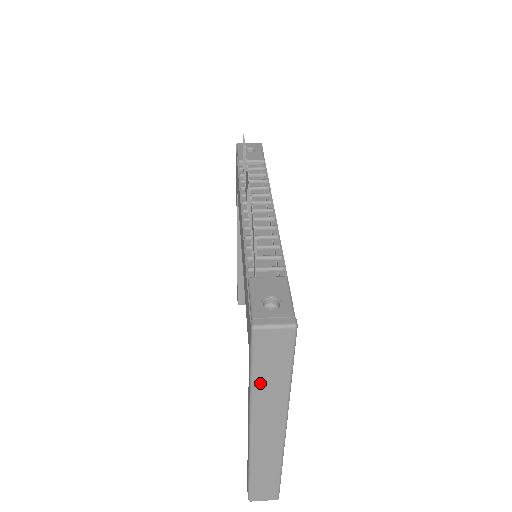
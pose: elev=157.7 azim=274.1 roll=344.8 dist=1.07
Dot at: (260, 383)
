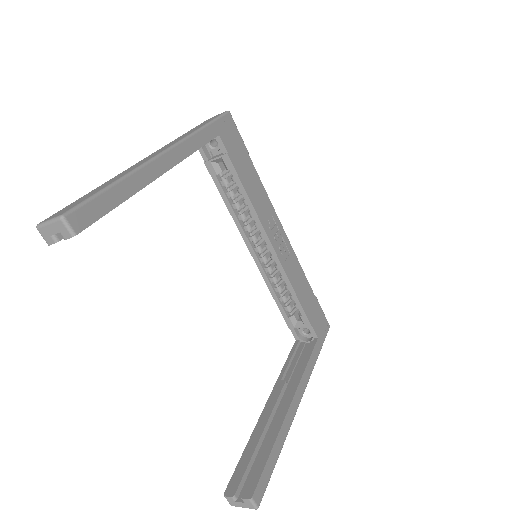
Dot at: occluded
